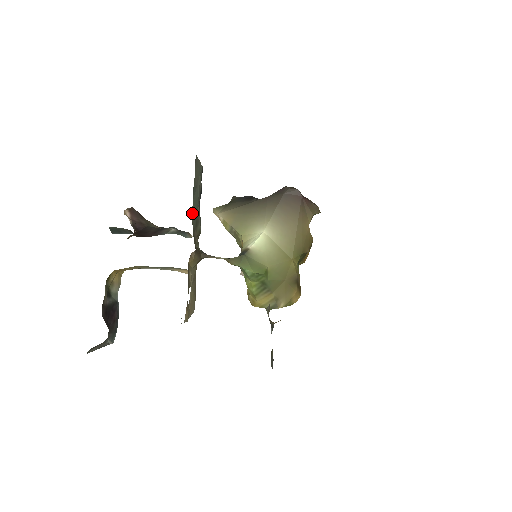
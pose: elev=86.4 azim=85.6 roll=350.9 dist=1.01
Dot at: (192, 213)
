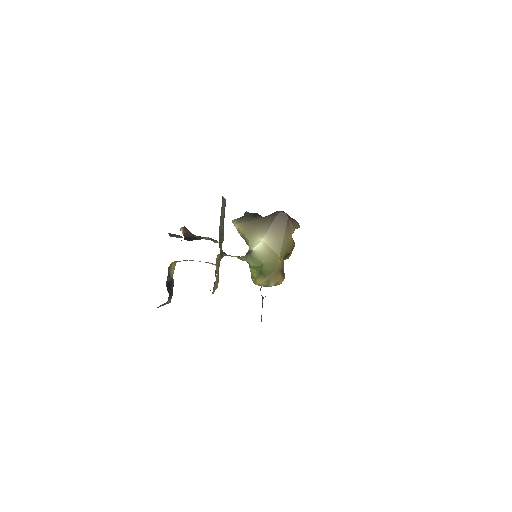
Dot at: (219, 231)
